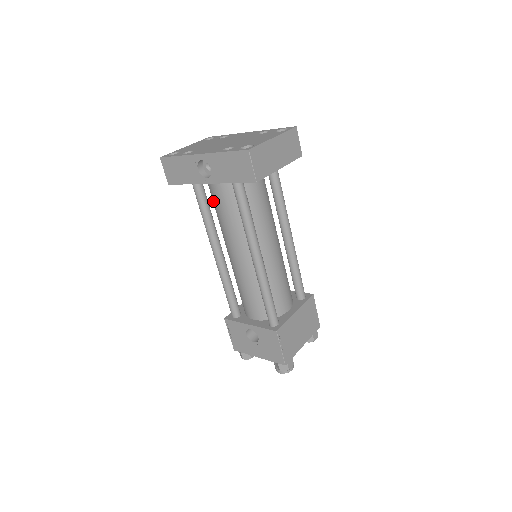
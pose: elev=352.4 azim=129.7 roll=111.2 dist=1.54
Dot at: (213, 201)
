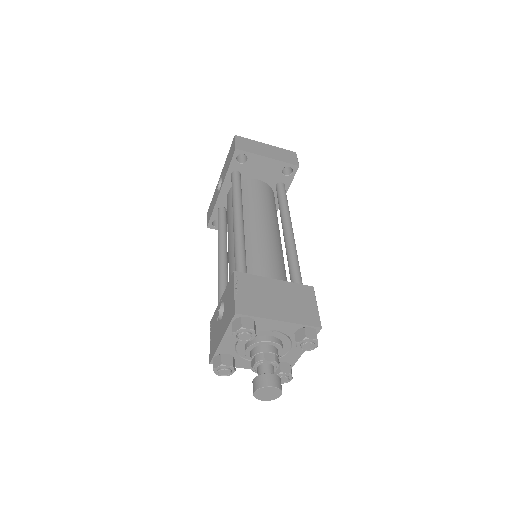
Dot at: occluded
